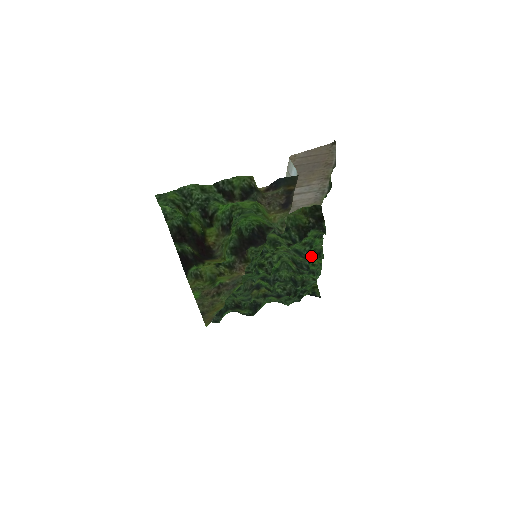
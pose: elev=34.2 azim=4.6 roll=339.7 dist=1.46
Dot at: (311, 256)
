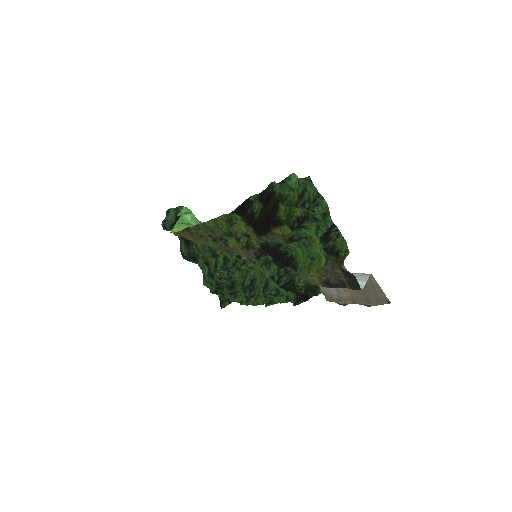
Dot at: (266, 296)
